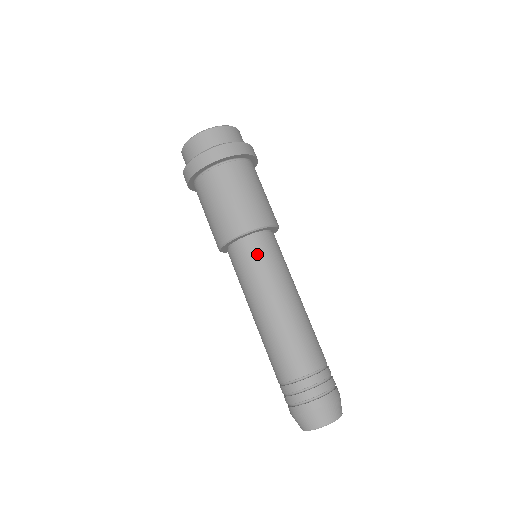
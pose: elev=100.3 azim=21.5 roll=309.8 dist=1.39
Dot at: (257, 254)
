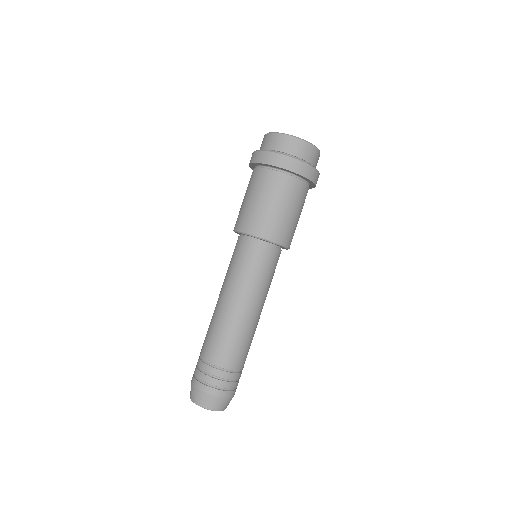
Dot at: (248, 256)
